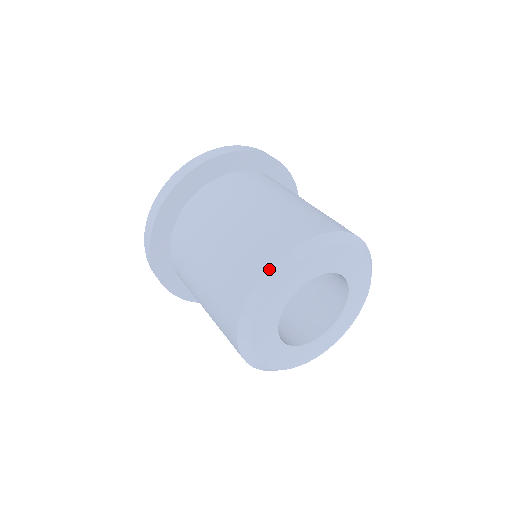
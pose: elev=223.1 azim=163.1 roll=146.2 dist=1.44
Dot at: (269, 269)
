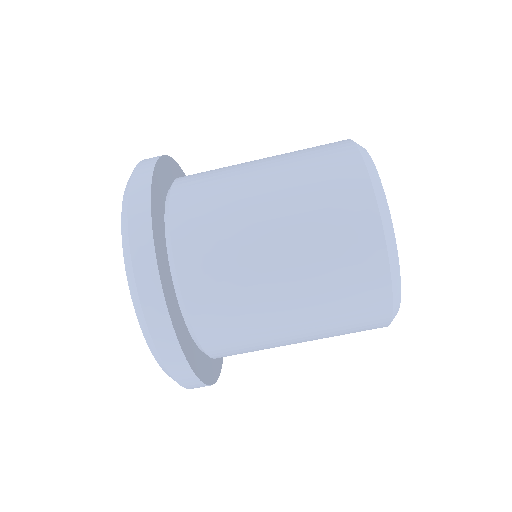
Dot at: (359, 149)
